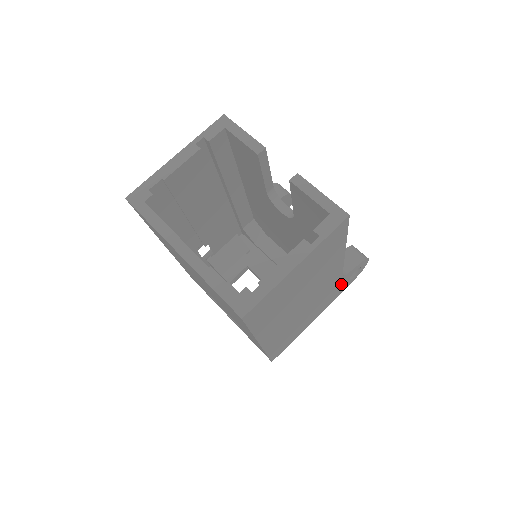
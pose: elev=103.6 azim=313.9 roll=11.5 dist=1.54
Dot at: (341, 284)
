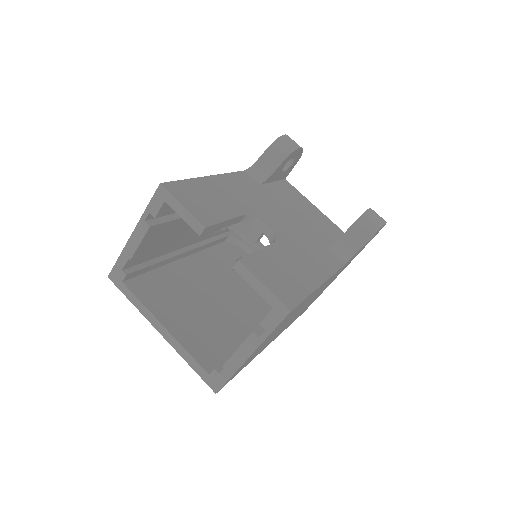
Dot at: (354, 256)
